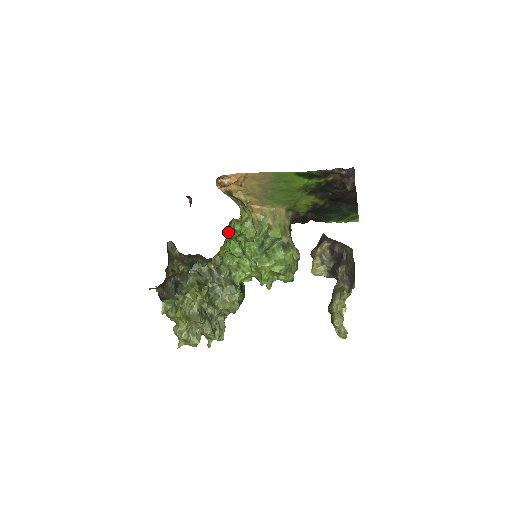
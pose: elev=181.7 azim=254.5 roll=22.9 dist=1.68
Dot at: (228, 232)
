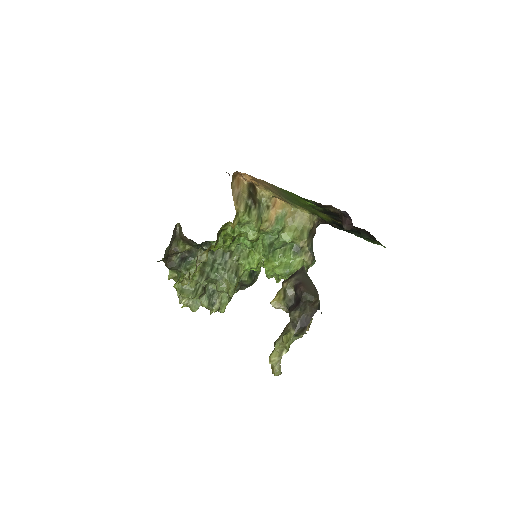
Dot at: (226, 231)
